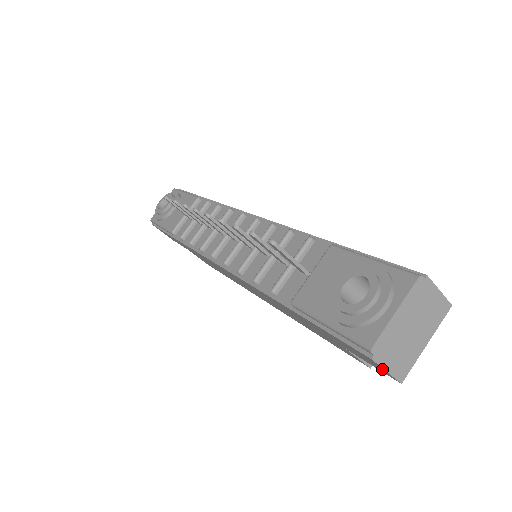
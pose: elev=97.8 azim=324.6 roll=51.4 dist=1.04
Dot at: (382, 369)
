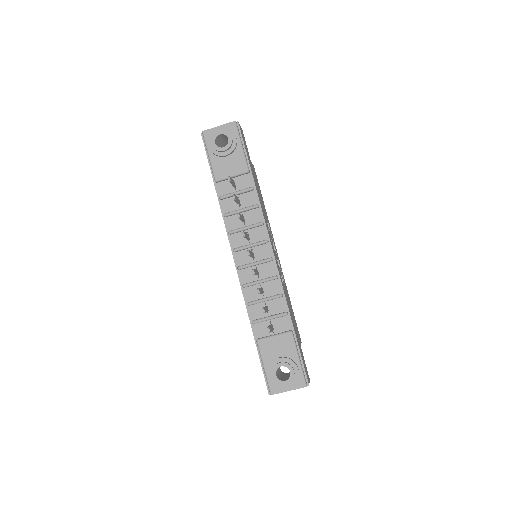
Dot at: occluded
